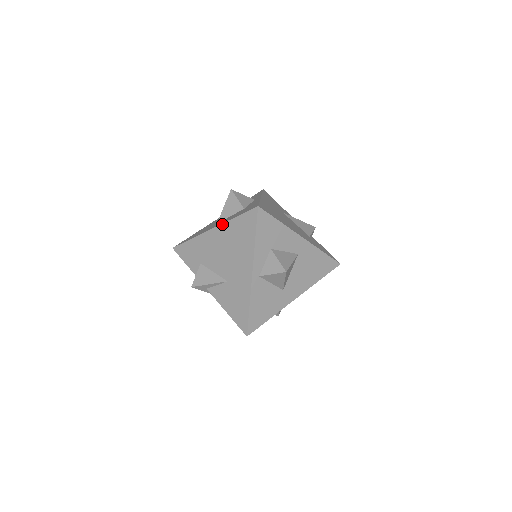
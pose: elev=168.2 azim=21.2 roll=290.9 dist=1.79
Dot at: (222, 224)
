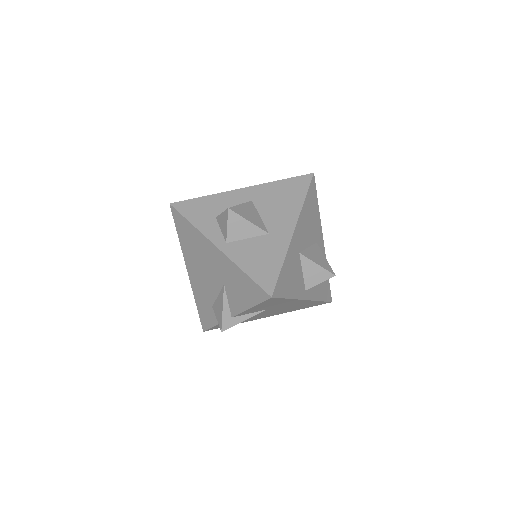
Dot at: (183, 255)
